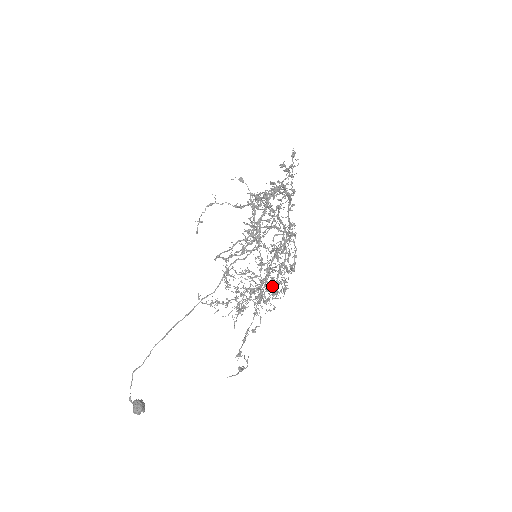
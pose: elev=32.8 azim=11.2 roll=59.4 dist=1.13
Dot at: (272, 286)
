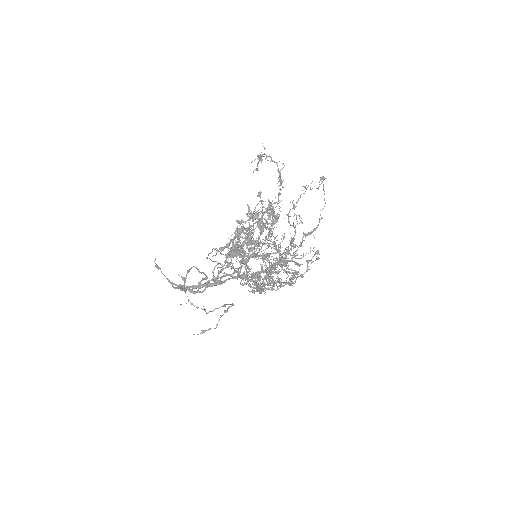
Dot at: (256, 290)
